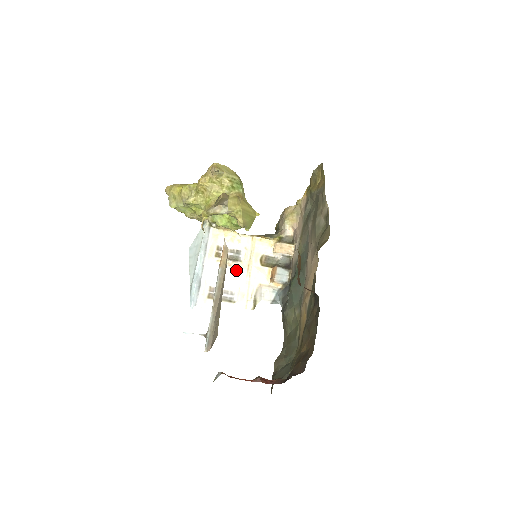
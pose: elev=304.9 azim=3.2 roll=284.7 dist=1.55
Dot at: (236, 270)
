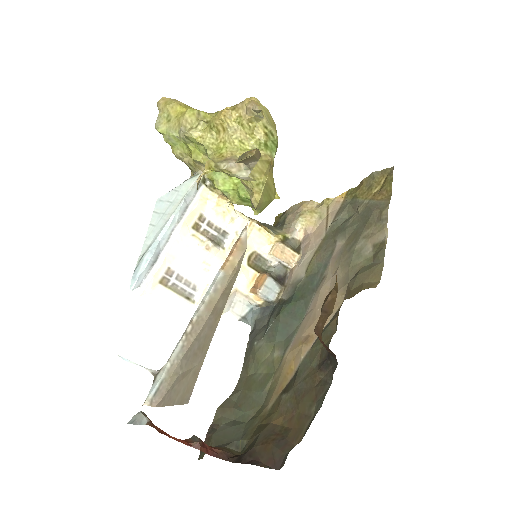
Dot at: (213, 258)
